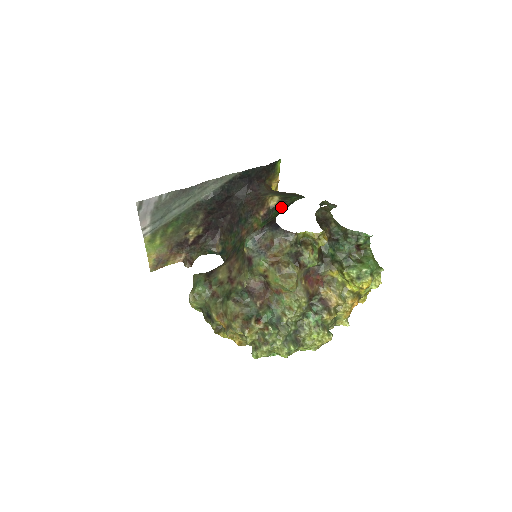
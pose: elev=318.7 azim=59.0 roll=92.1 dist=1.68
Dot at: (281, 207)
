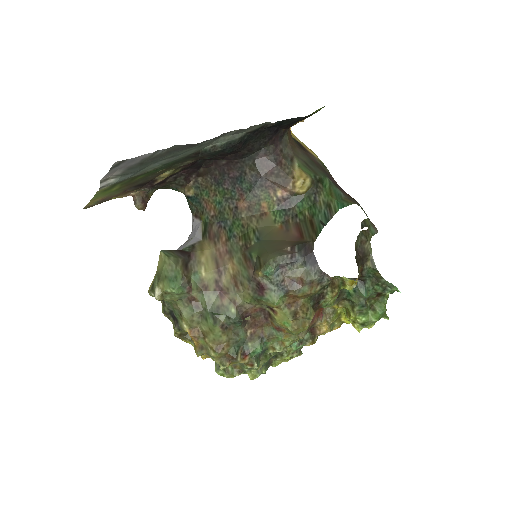
Dot at: (311, 202)
